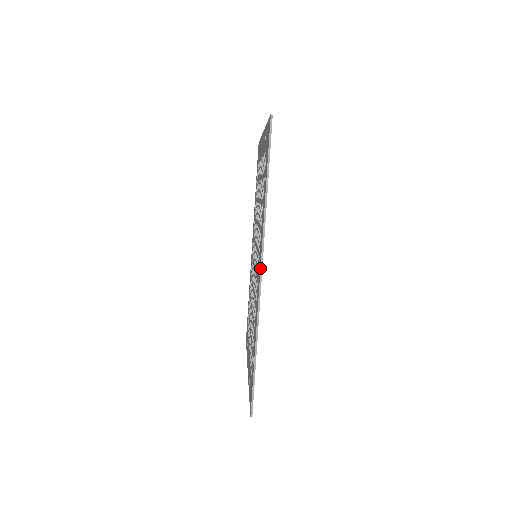
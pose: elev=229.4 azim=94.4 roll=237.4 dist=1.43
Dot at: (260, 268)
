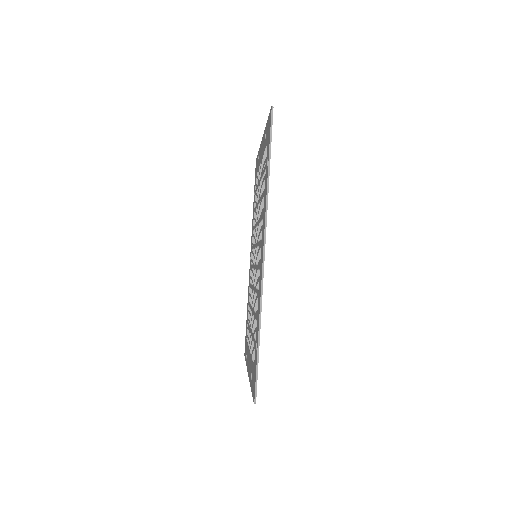
Dot at: (263, 249)
